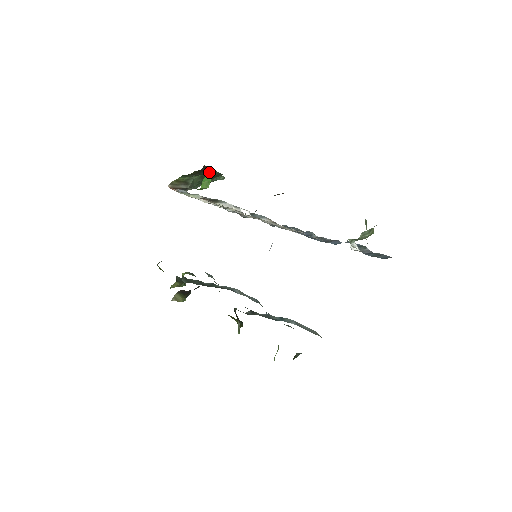
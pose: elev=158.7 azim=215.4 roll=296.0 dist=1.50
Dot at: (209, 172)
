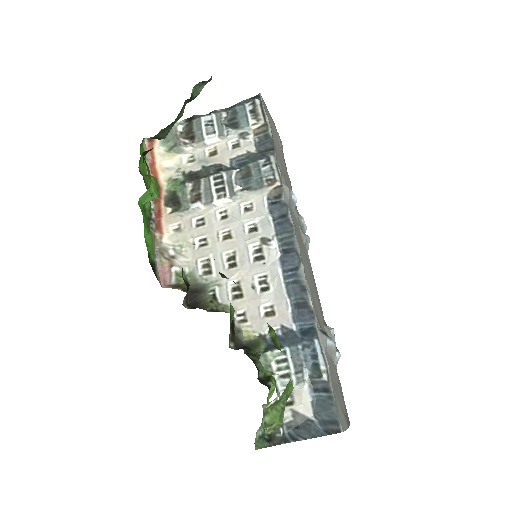
Dot at: occluded
